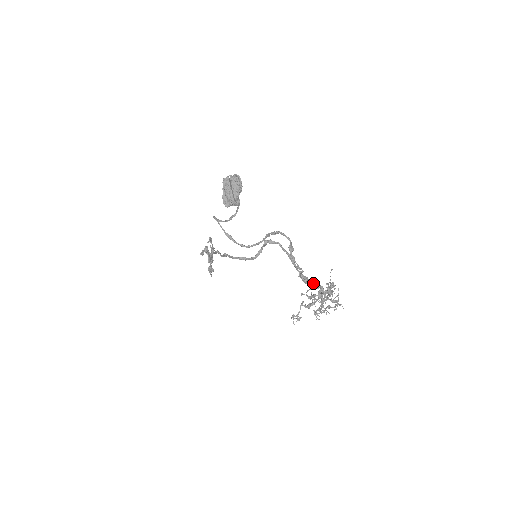
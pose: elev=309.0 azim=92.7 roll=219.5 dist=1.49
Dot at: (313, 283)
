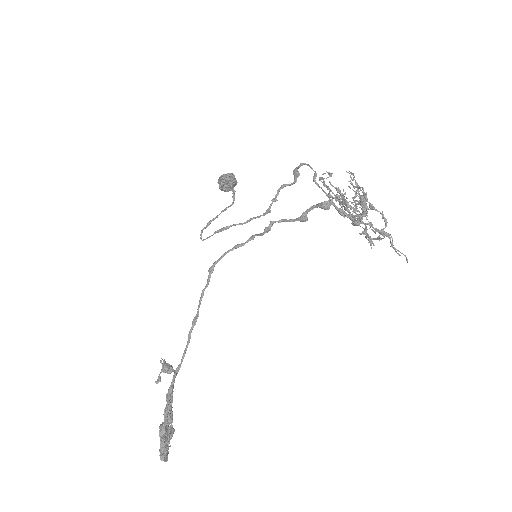
Dot at: (338, 209)
